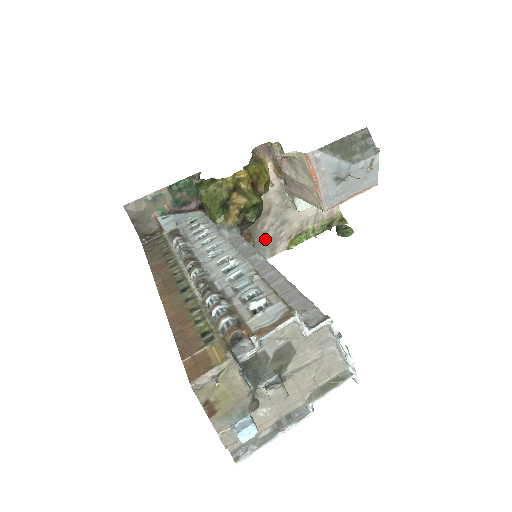
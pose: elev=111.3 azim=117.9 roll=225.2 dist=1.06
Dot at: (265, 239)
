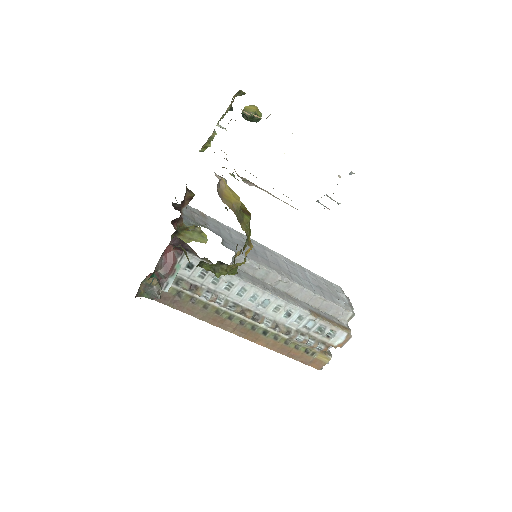
Dot at: occluded
